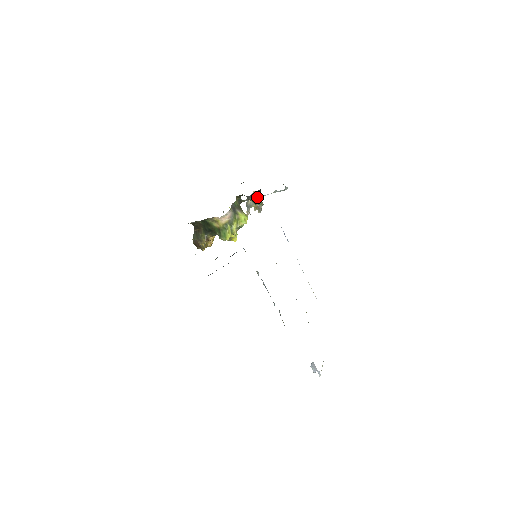
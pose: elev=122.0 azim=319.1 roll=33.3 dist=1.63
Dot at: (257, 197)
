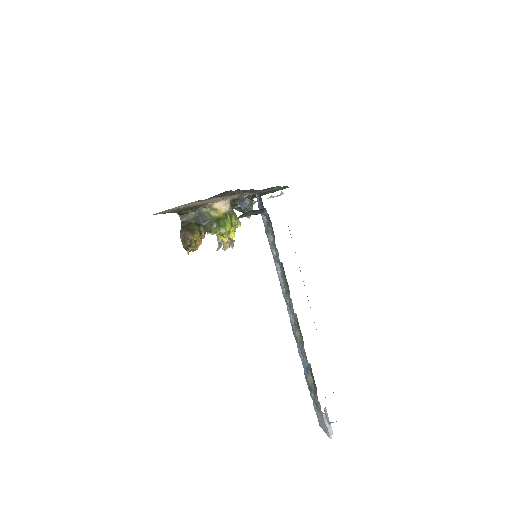
Dot at: (251, 202)
